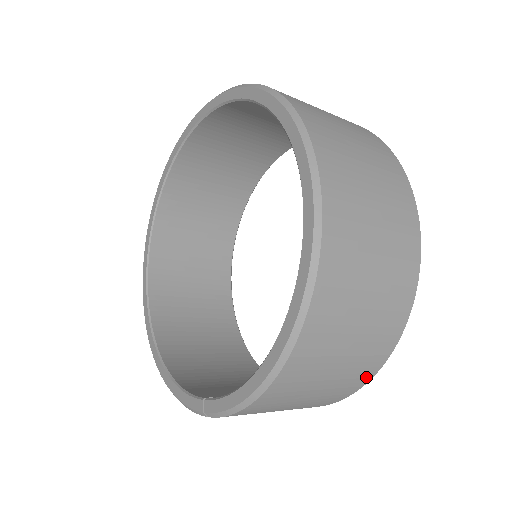
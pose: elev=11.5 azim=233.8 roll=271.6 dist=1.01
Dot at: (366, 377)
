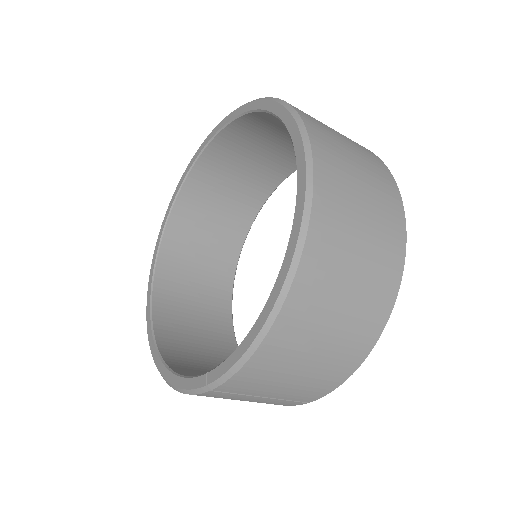
Dot at: (367, 343)
